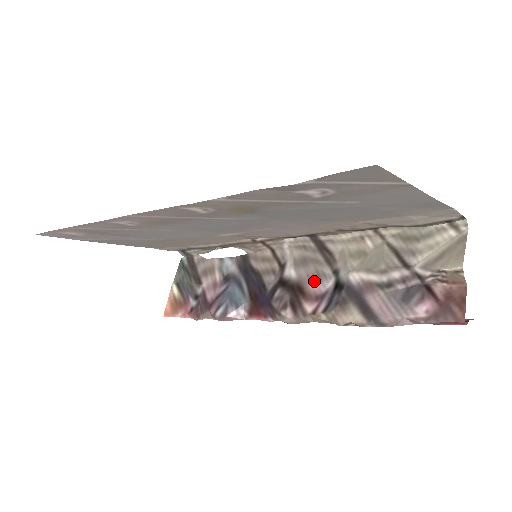
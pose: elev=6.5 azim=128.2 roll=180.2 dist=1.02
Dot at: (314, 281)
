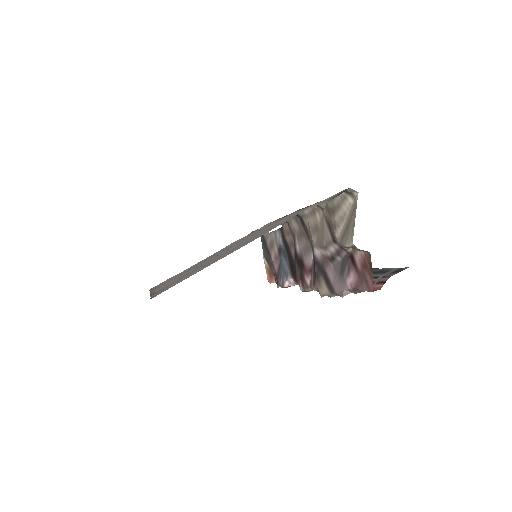
Dot at: (306, 255)
